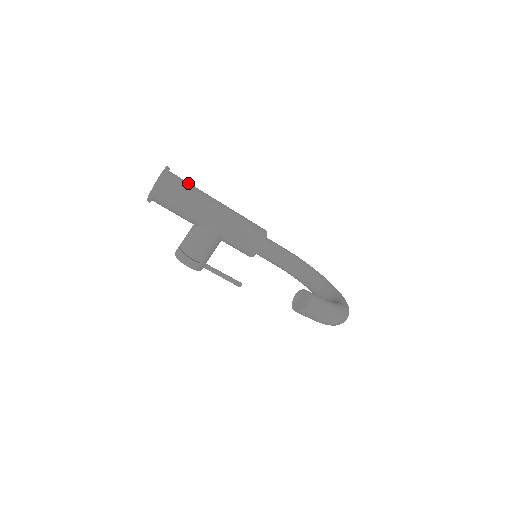
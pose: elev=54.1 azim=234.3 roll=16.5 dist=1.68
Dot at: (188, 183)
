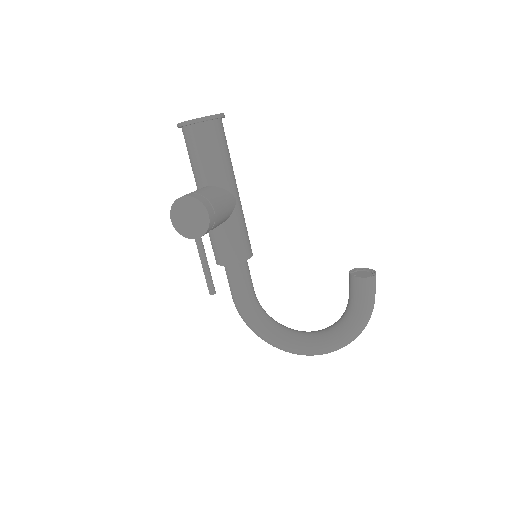
Dot at: occluded
